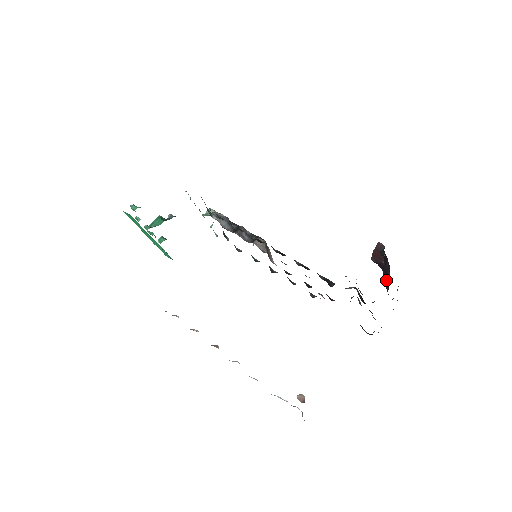
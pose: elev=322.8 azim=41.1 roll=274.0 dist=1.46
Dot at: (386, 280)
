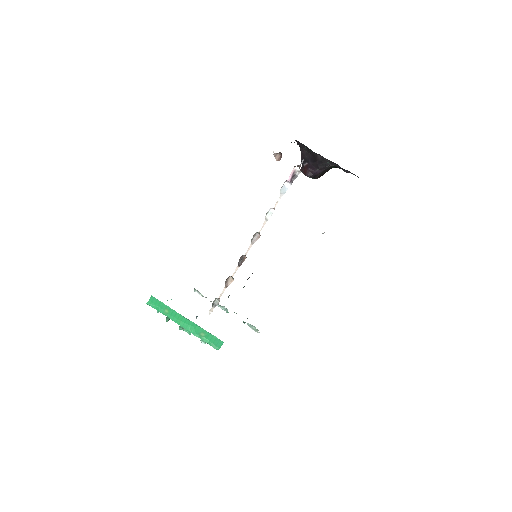
Dot at: (313, 158)
